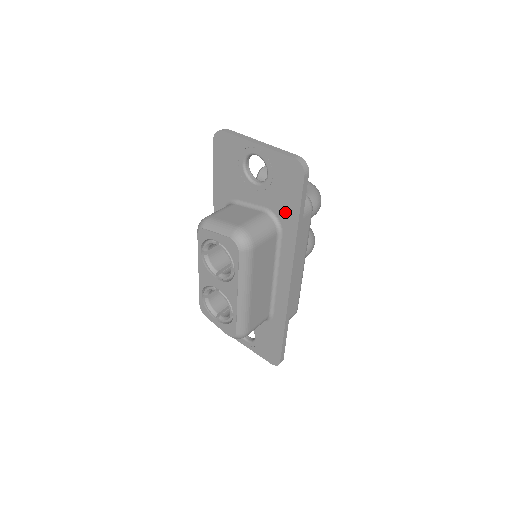
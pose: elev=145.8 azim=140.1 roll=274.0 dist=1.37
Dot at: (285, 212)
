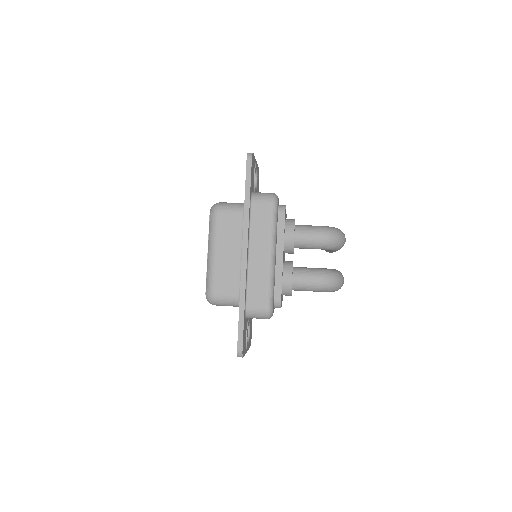
Dot at: occluded
